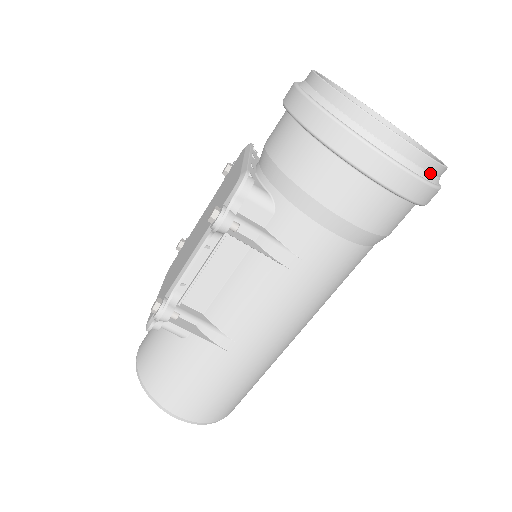
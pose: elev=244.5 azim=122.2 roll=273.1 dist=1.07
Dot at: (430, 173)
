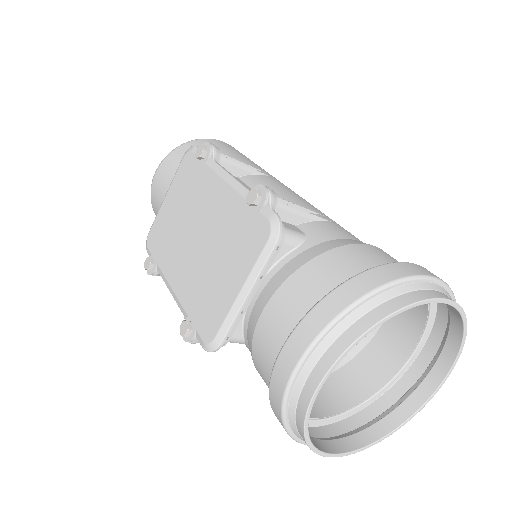
Dot at: (374, 431)
